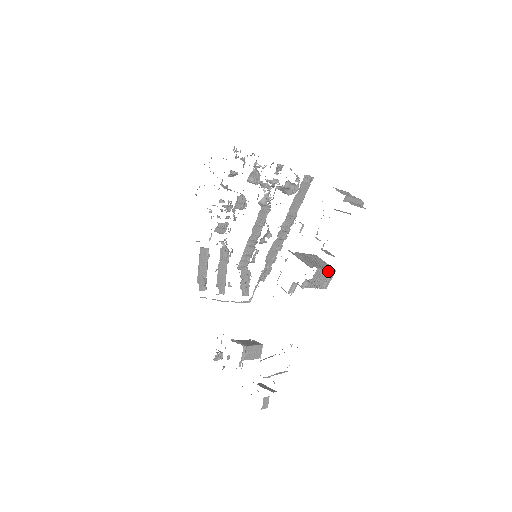
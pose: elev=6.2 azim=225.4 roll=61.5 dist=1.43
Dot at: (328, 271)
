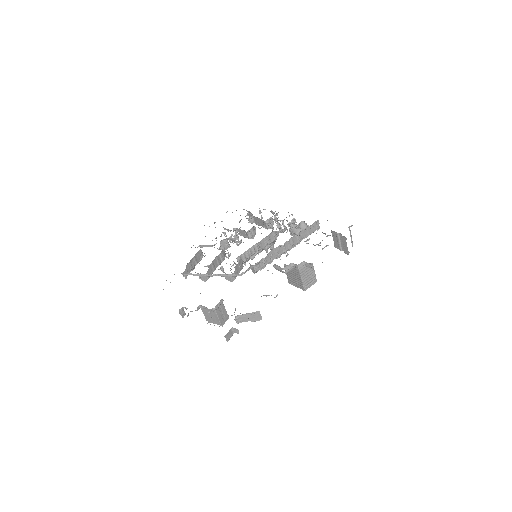
Dot at: (314, 275)
